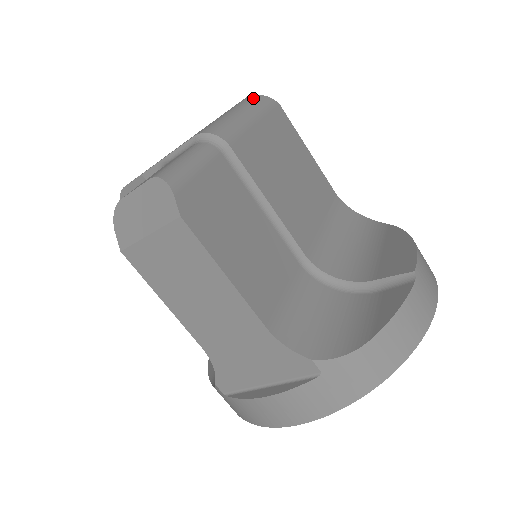
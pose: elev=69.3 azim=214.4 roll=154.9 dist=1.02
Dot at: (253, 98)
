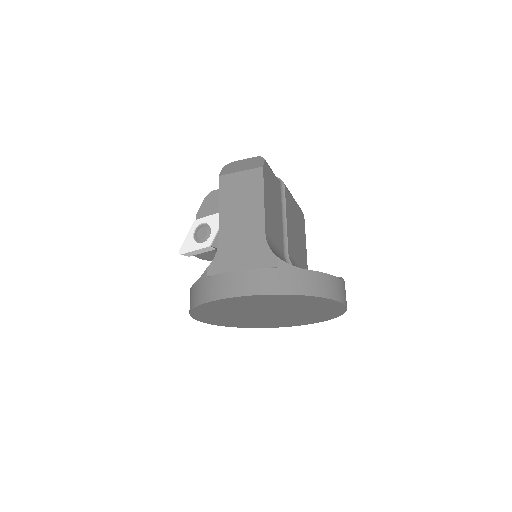
Dot at: occluded
